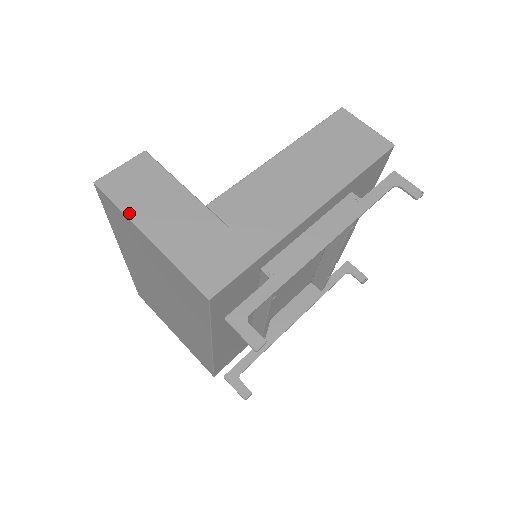
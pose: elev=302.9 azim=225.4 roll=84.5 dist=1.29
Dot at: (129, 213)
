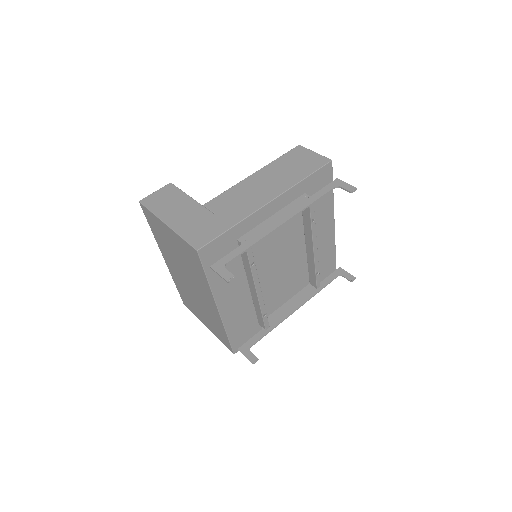
Dot at: (157, 213)
